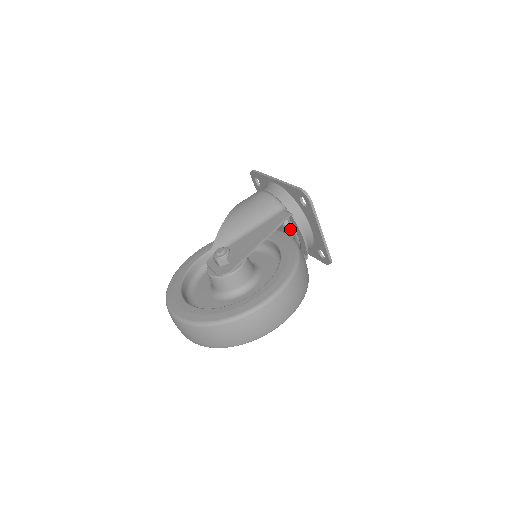
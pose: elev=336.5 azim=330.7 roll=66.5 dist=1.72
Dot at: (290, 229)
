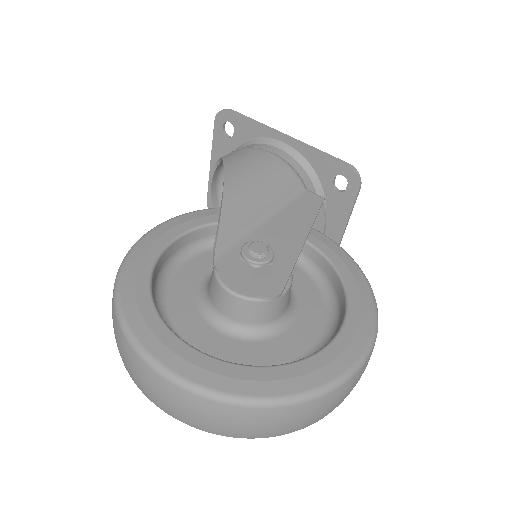
Dot at: occluded
